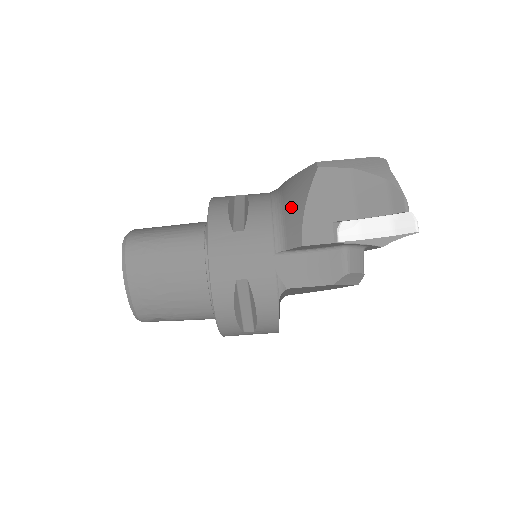
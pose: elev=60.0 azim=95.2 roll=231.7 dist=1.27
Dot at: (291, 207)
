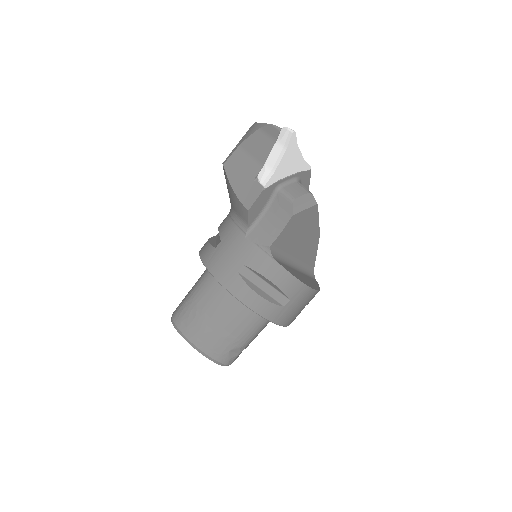
Dot at: (232, 201)
